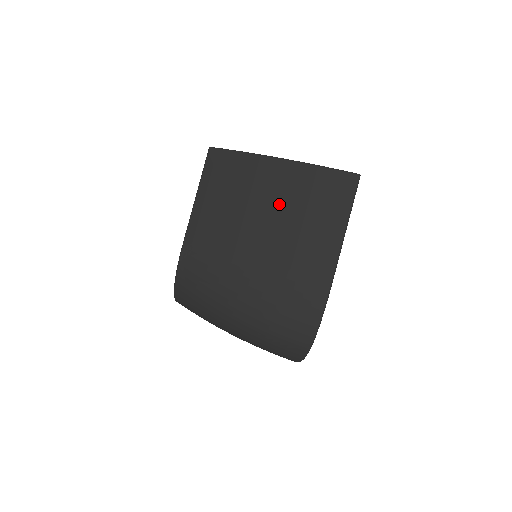
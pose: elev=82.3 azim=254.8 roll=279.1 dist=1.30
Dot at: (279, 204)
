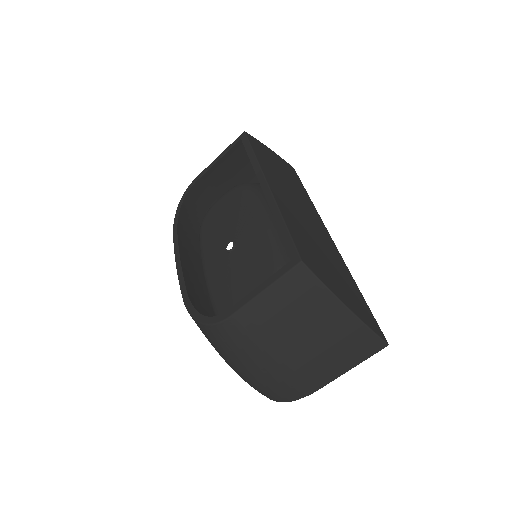
Dot at: (324, 337)
